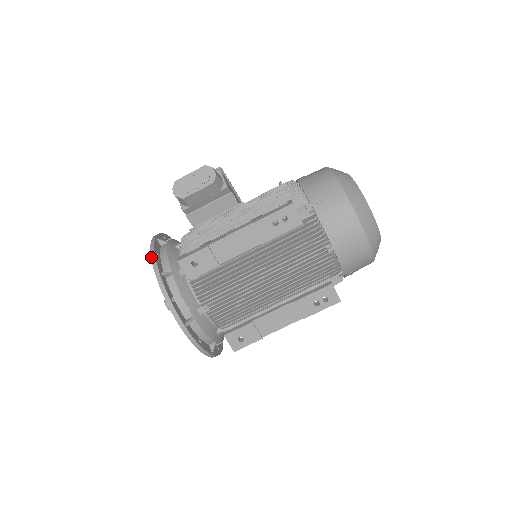
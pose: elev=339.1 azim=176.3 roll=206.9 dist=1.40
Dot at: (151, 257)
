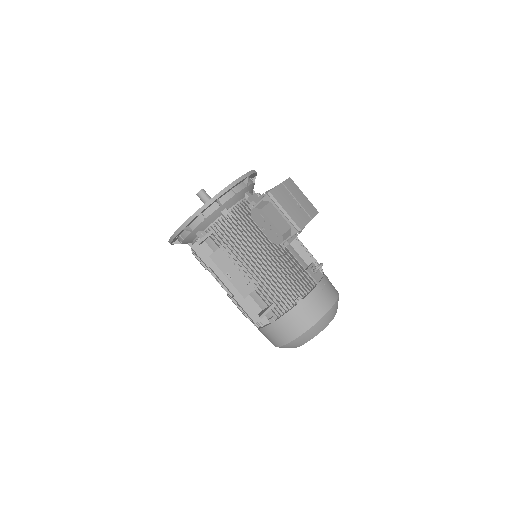
Dot at: (191, 216)
